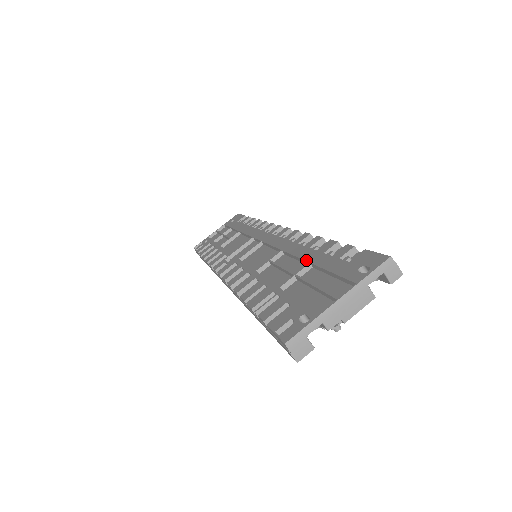
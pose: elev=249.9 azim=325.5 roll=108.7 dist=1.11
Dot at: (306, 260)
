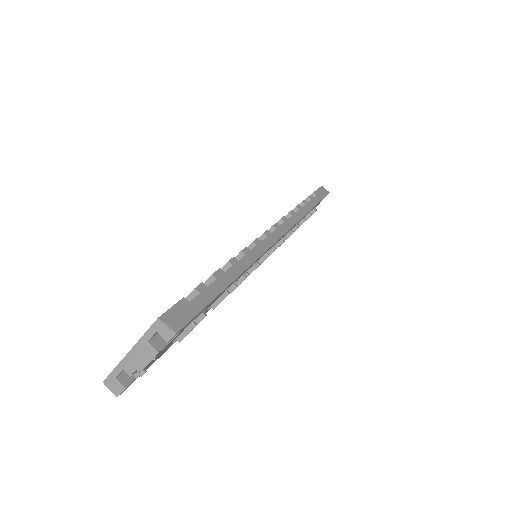
Dot at: occluded
